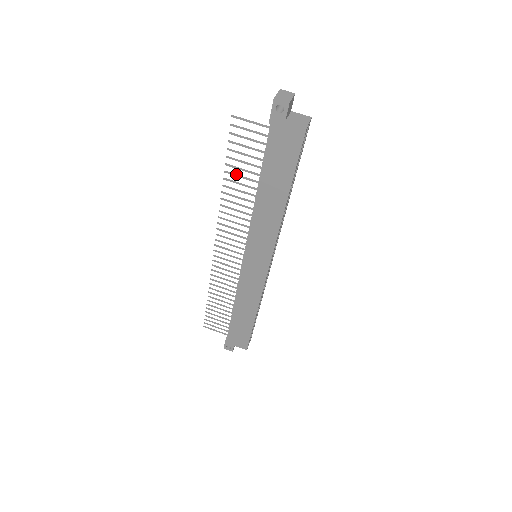
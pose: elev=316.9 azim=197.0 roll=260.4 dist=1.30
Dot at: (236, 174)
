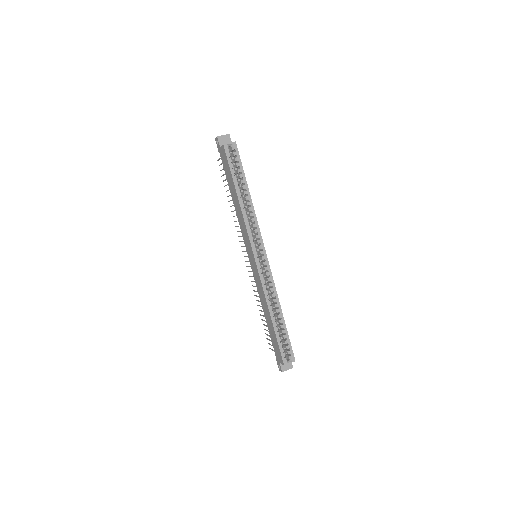
Dot at: (229, 195)
